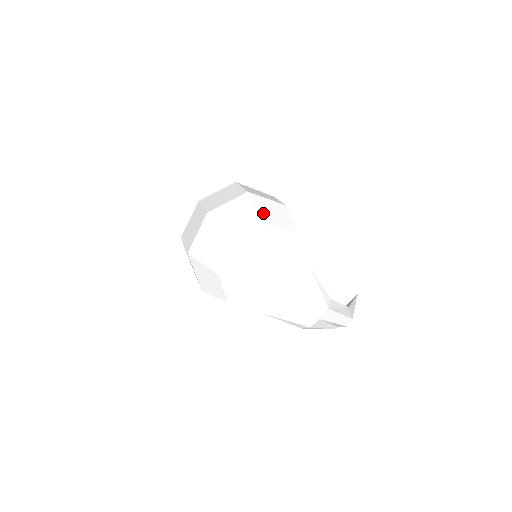
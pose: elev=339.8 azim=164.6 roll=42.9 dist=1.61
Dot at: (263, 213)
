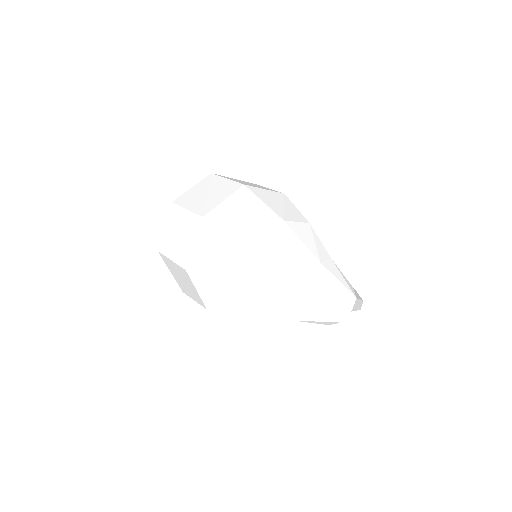
Dot at: (271, 207)
